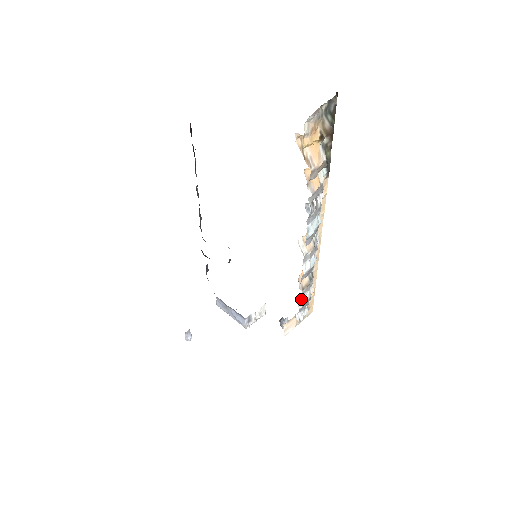
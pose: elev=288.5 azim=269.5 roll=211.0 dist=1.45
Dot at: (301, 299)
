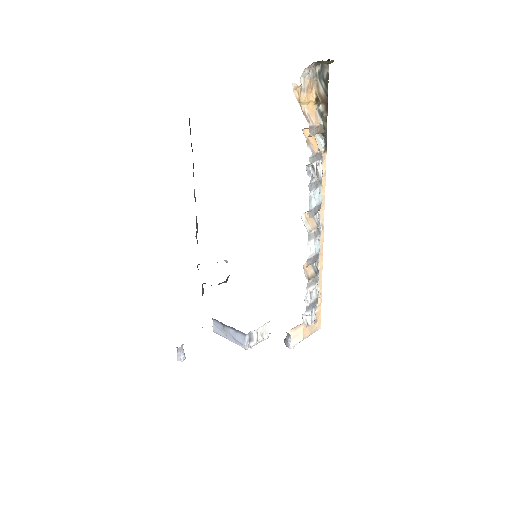
Dot at: (308, 293)
